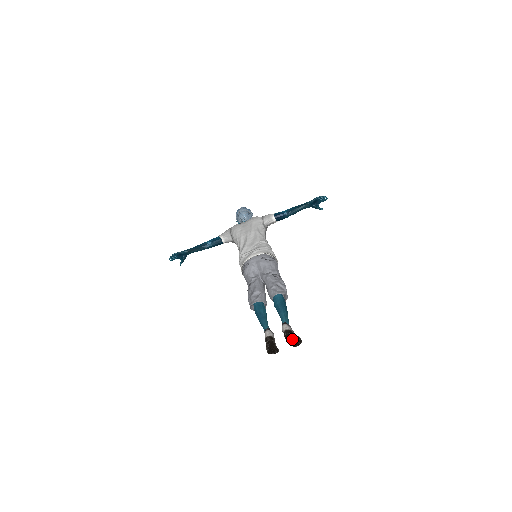
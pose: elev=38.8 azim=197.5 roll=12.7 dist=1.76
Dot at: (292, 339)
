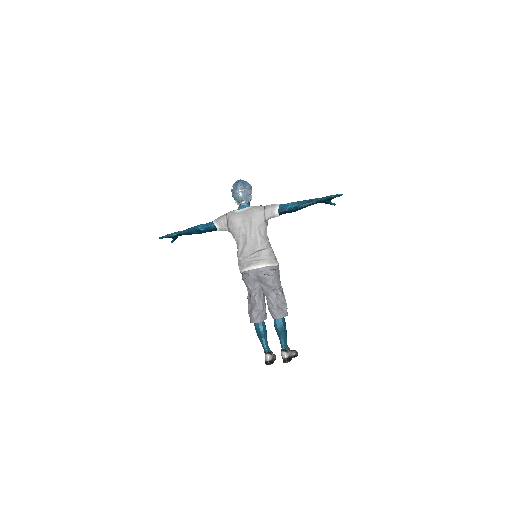
Dot at: occluded
